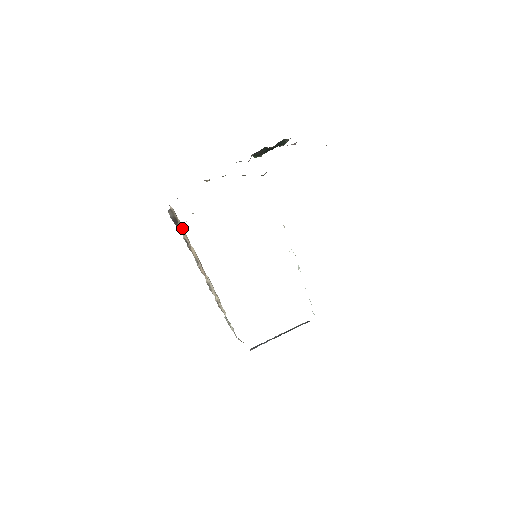
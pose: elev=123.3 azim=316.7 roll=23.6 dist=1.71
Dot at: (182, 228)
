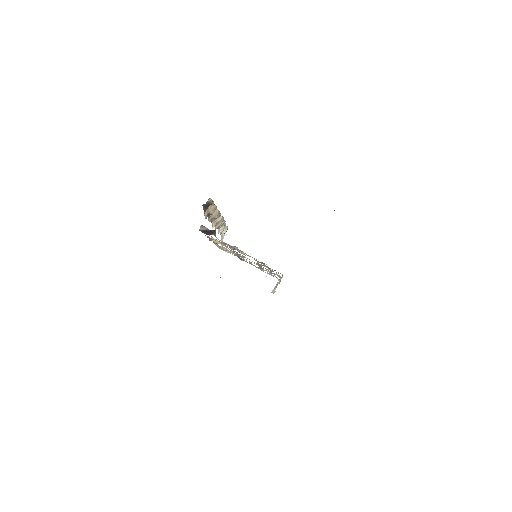
Dot at: (214, 204)
